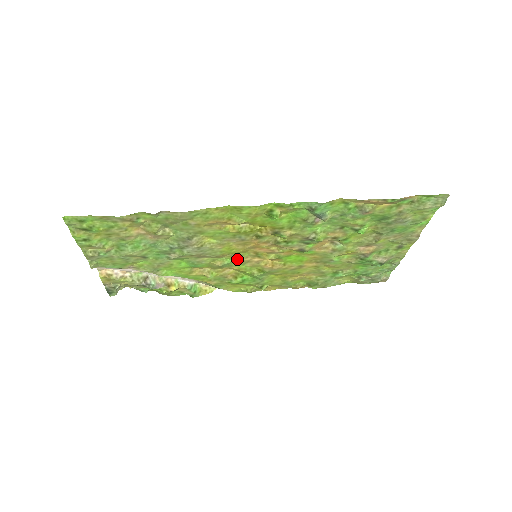
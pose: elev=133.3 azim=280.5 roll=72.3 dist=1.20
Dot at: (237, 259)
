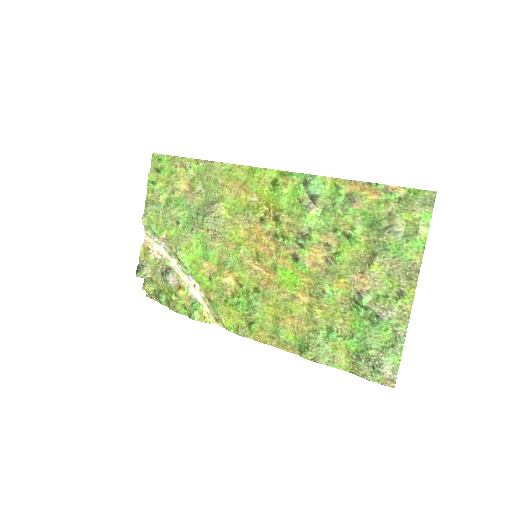
Dot at: (240, 256)
